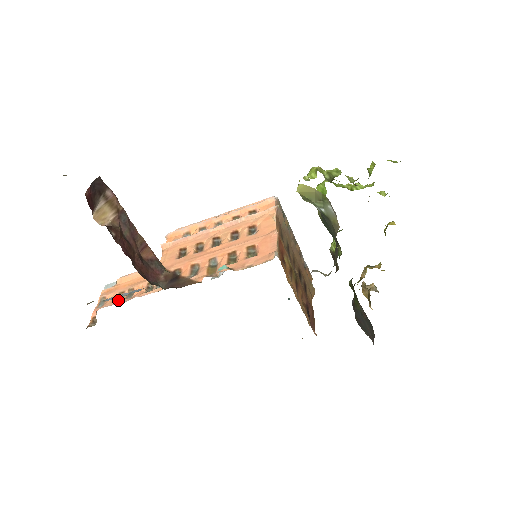
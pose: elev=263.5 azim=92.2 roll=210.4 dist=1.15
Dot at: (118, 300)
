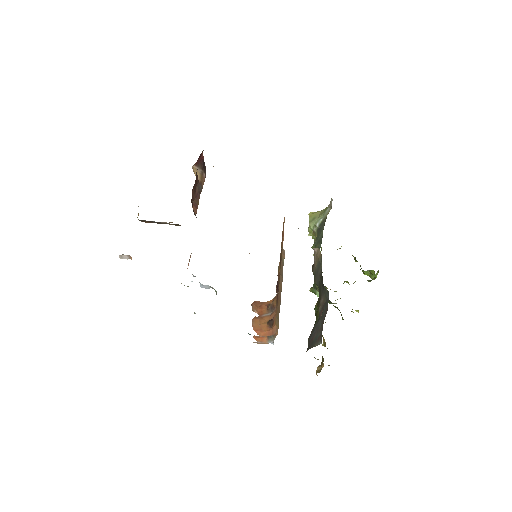
Dot at: occluded
